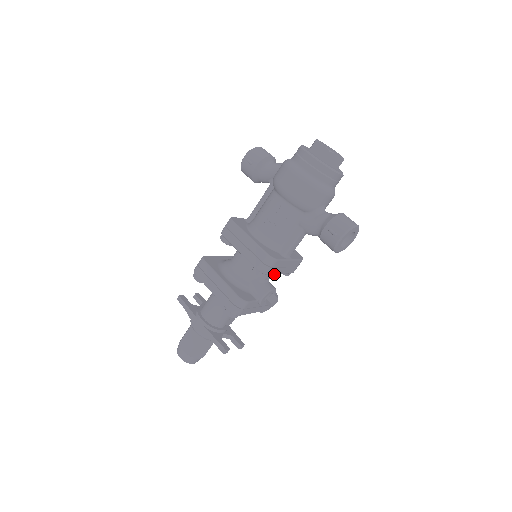
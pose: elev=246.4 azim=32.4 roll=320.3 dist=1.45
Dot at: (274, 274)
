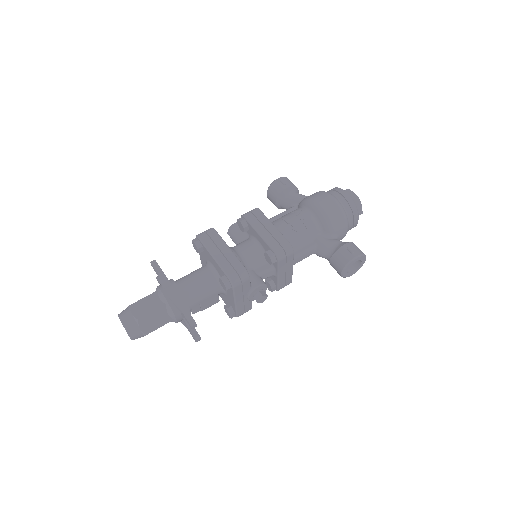
Dot at: (270, 275)
